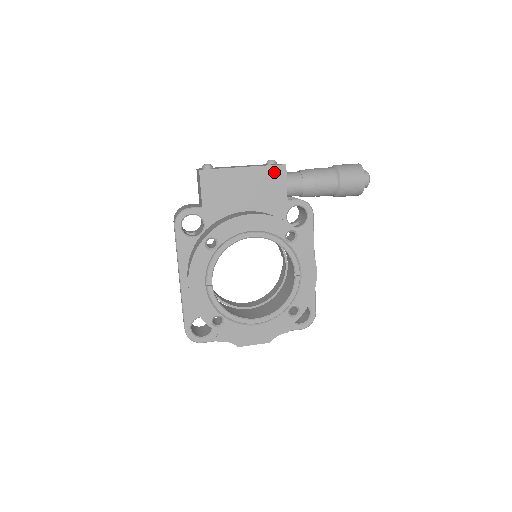
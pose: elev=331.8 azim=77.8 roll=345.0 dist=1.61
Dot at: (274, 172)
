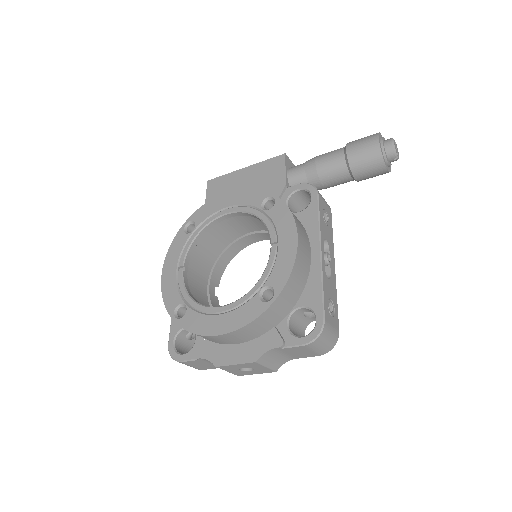
Dot at: (273, 164)
